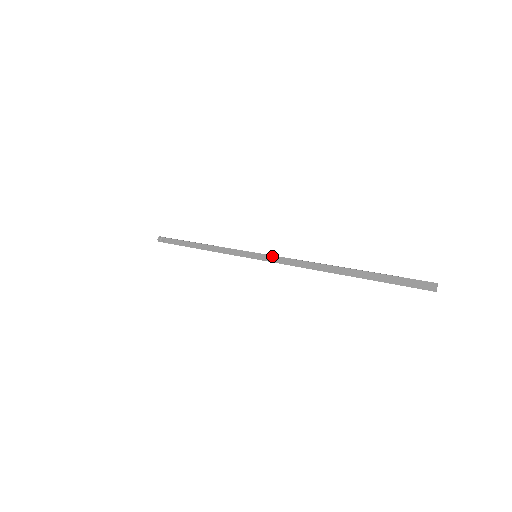
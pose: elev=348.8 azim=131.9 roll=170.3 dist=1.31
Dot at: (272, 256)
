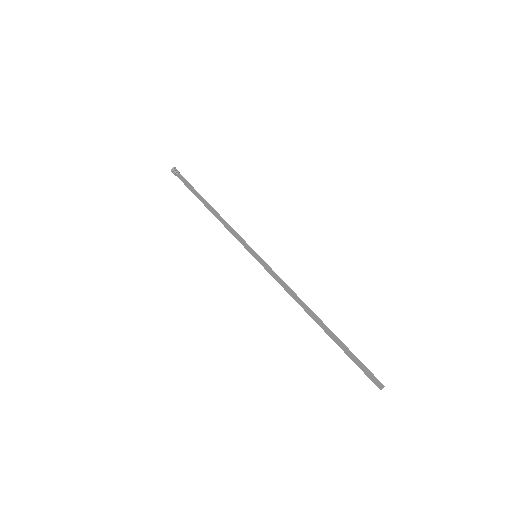
Dot at: (269, 268)
